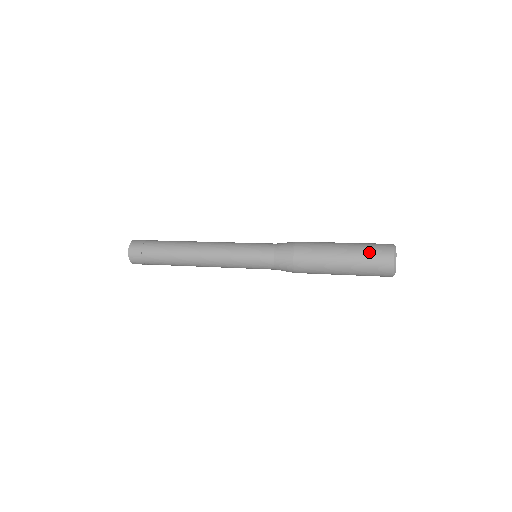
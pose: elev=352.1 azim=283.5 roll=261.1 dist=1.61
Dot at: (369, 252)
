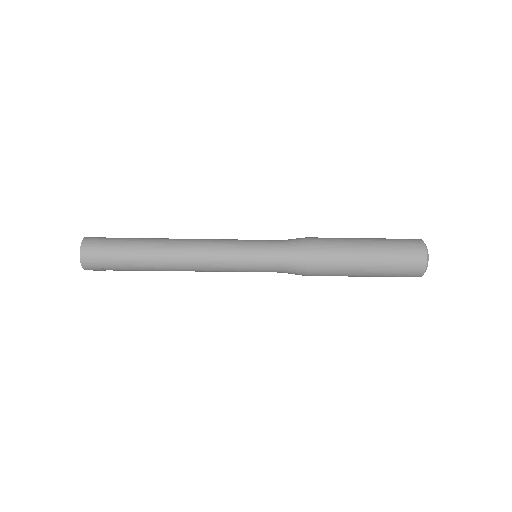
Dot at: (397, 244)
